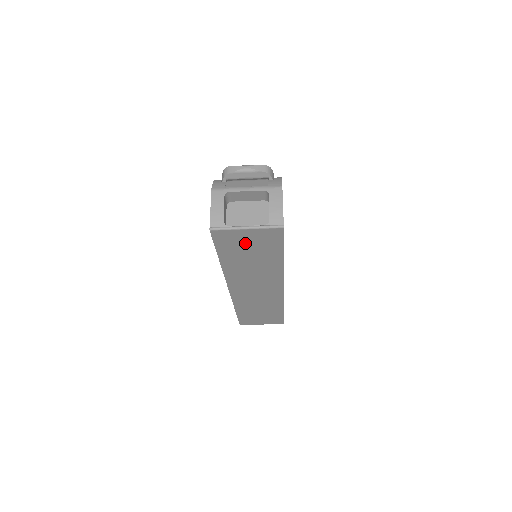
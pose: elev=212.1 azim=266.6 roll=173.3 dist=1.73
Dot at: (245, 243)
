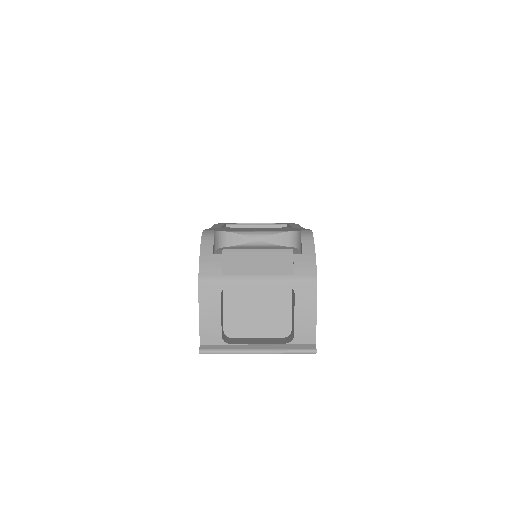
Dot at: occluded
